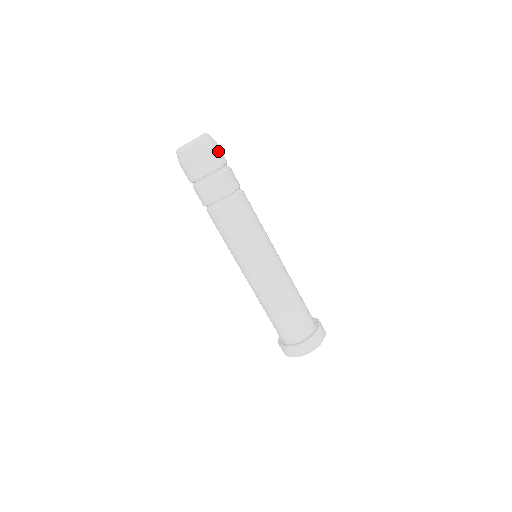
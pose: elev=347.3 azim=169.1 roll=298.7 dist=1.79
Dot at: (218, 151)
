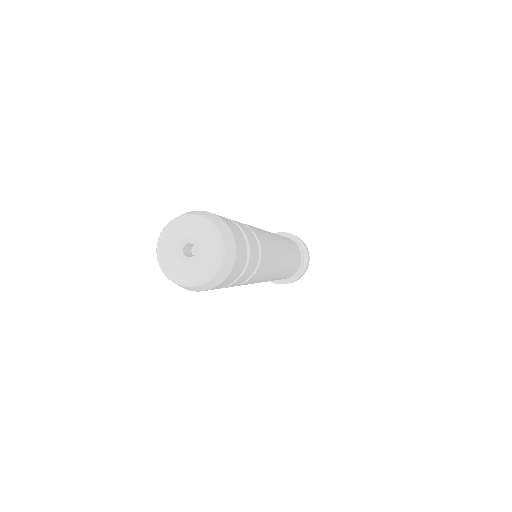
Dot at: (235, 232)
